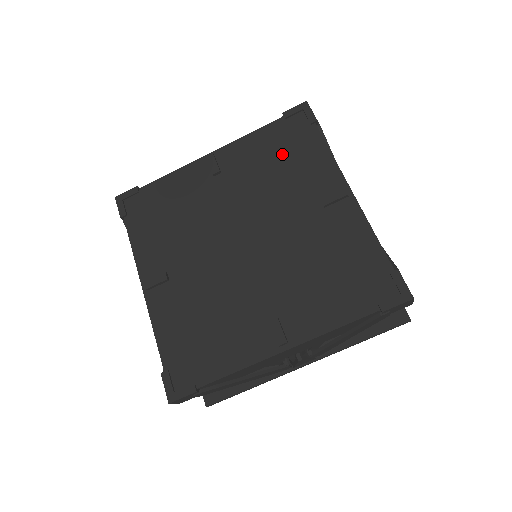
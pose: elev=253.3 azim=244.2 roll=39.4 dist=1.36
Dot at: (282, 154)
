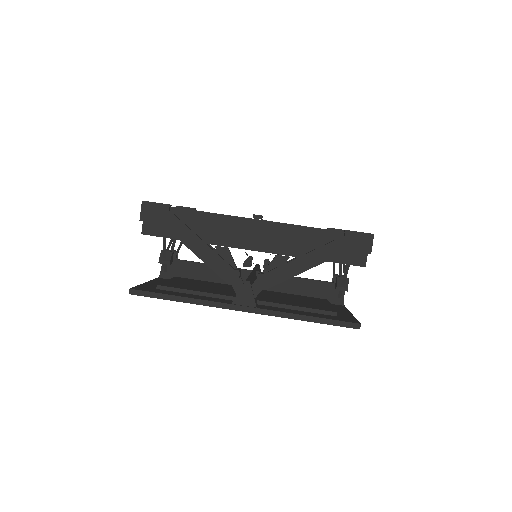
Dot at: occluded
